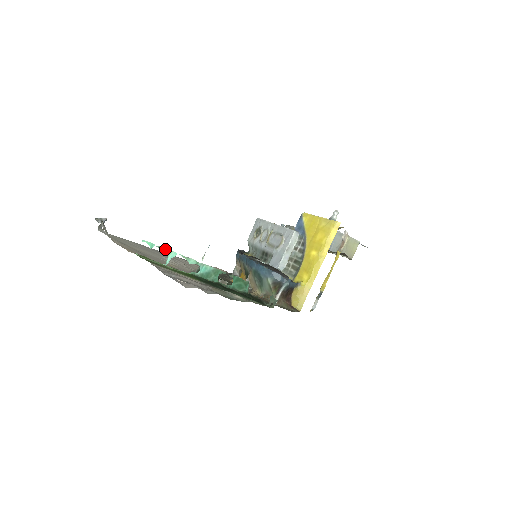
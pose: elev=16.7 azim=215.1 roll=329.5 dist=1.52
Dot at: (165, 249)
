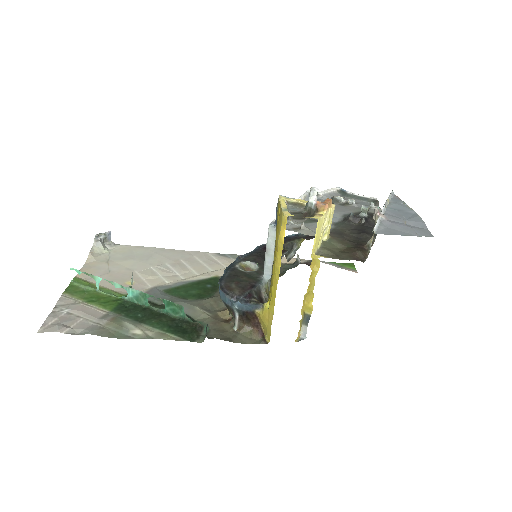
Dot at: (90, 275)
